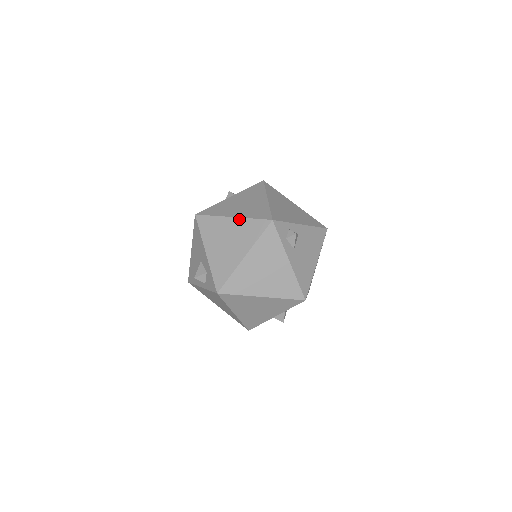
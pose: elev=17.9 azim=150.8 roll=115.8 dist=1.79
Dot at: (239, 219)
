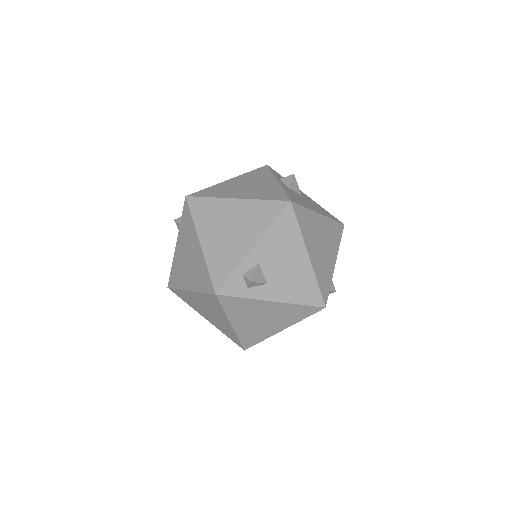
Dot at: (195, 293)
